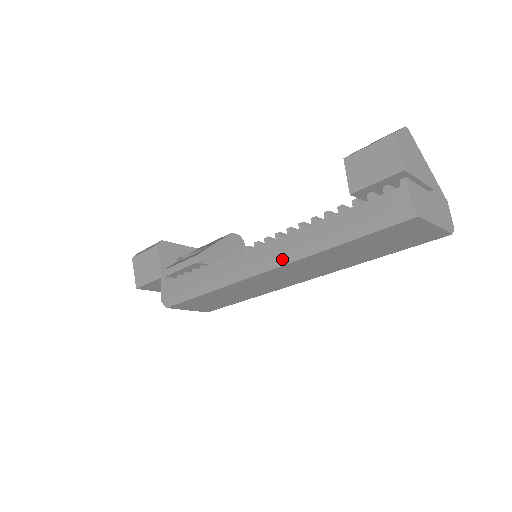
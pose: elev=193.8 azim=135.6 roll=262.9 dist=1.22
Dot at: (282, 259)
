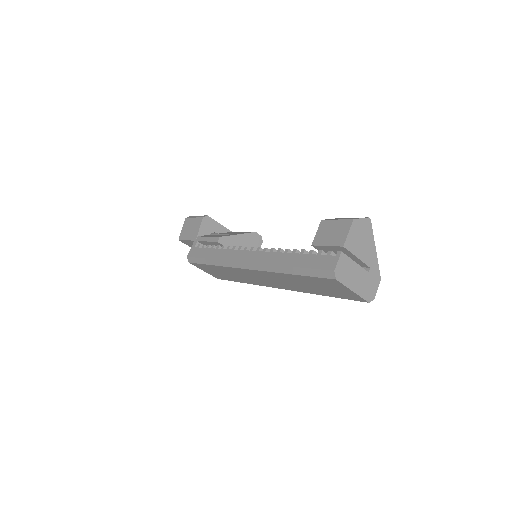
Dot at: (260, 266)
